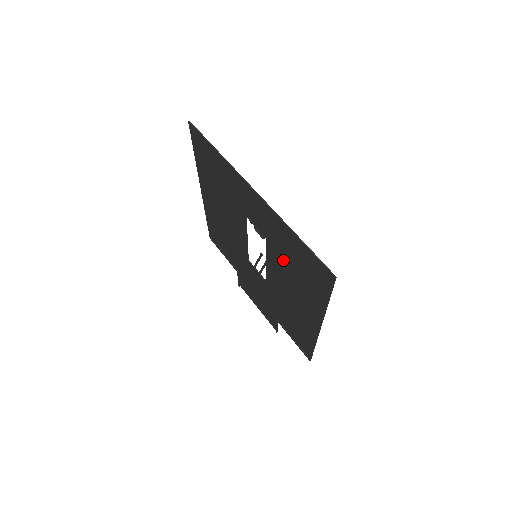
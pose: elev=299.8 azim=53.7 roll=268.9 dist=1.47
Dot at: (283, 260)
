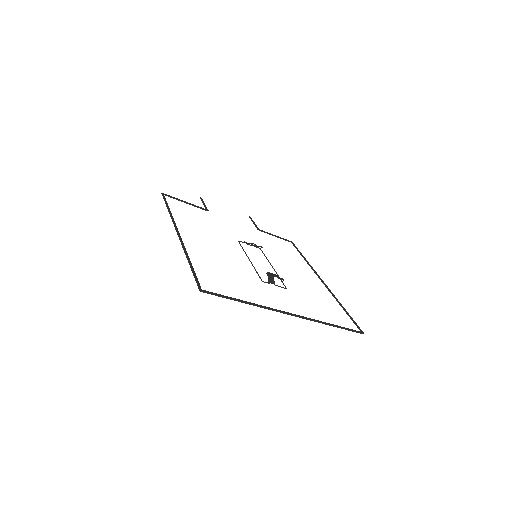
Dot at: occluded
